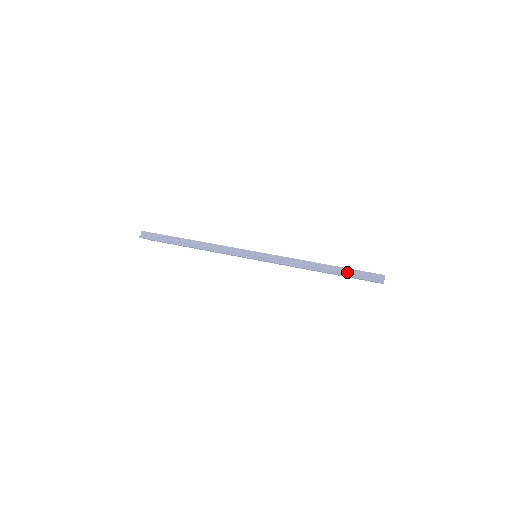
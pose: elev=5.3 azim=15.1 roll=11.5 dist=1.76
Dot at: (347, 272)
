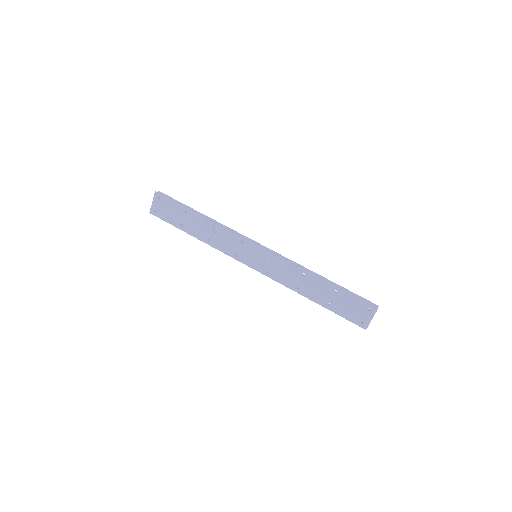
Dot at: (345, 291)
